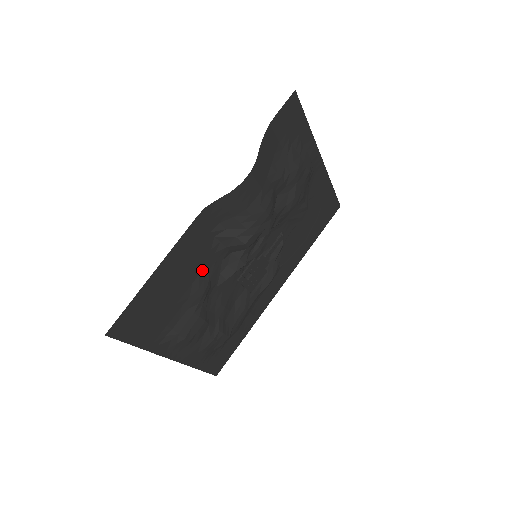
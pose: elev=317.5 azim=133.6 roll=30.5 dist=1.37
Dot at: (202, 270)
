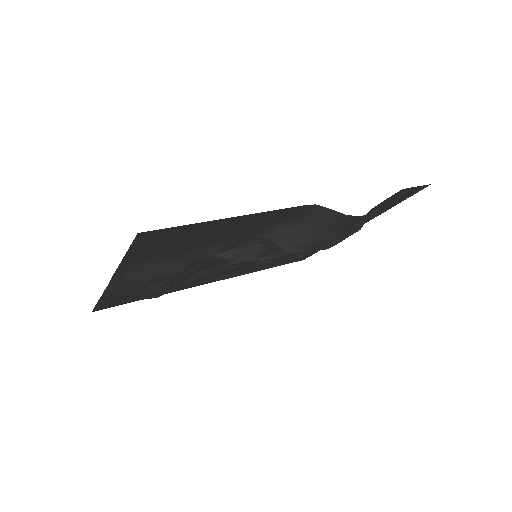
Dot at: (236, 239)
